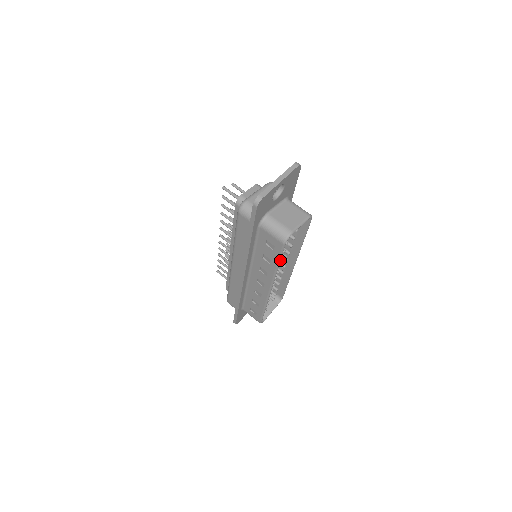
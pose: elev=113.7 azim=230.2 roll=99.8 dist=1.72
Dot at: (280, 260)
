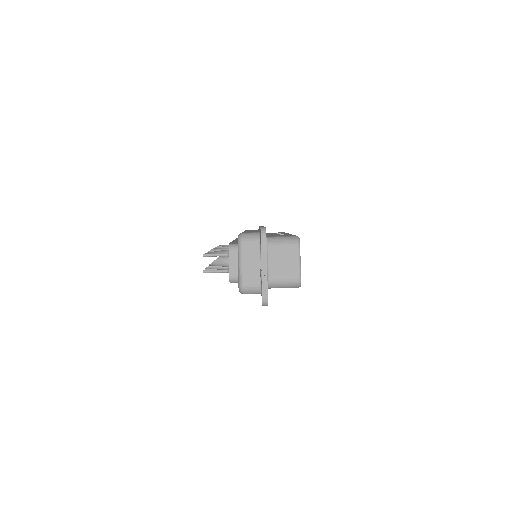
Dot at: occluded
